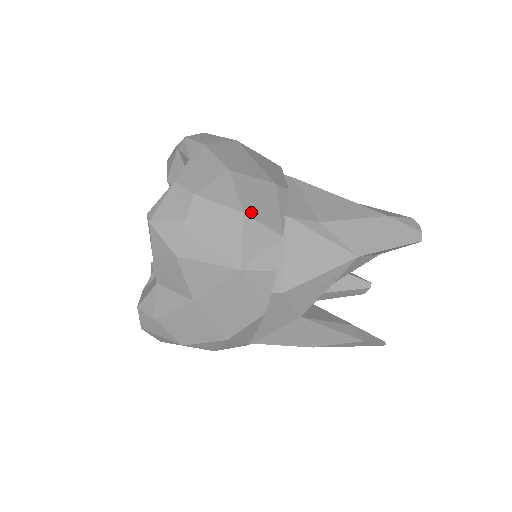
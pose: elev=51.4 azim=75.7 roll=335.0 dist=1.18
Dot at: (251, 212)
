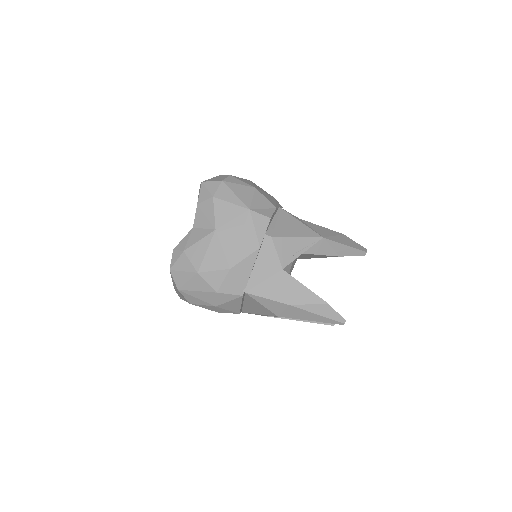
Dot at: (260, 191)
